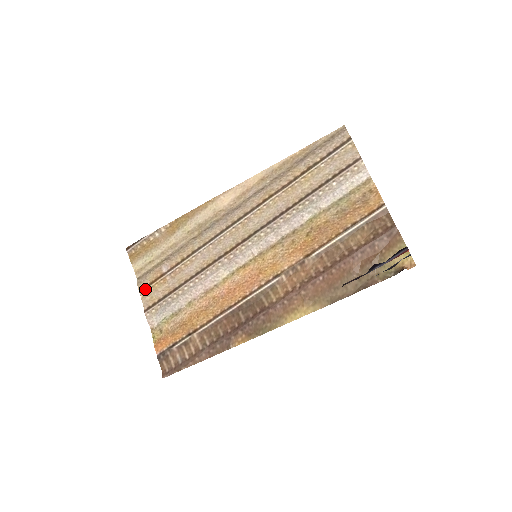
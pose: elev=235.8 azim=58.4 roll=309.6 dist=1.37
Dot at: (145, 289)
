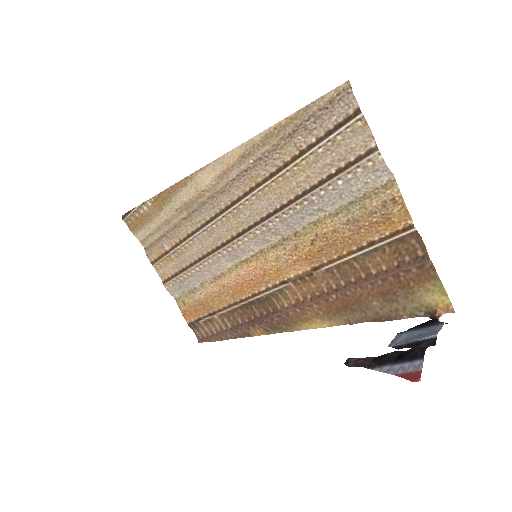
Dot at: (155, 262)
